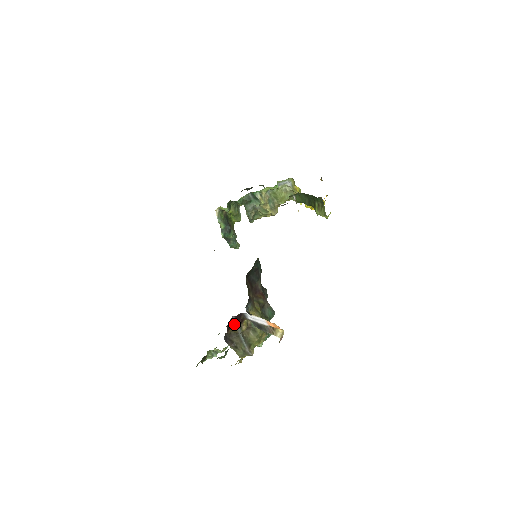
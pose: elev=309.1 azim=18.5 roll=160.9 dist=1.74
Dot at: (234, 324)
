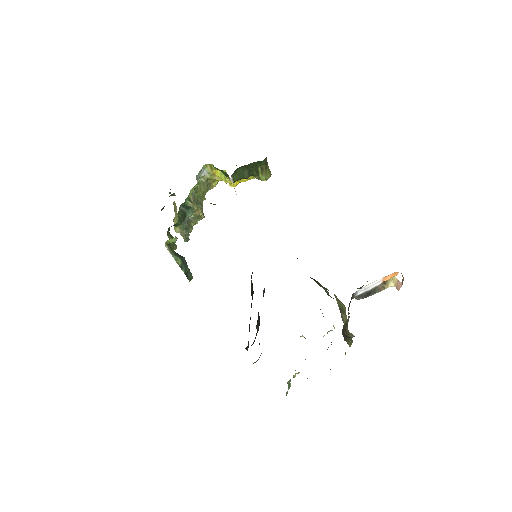
Dot at: (349, 313)
